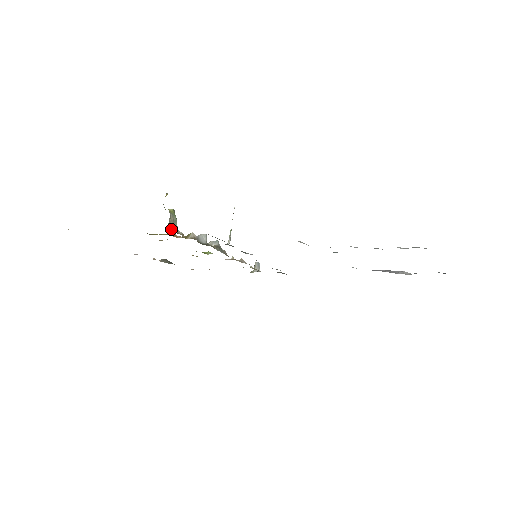
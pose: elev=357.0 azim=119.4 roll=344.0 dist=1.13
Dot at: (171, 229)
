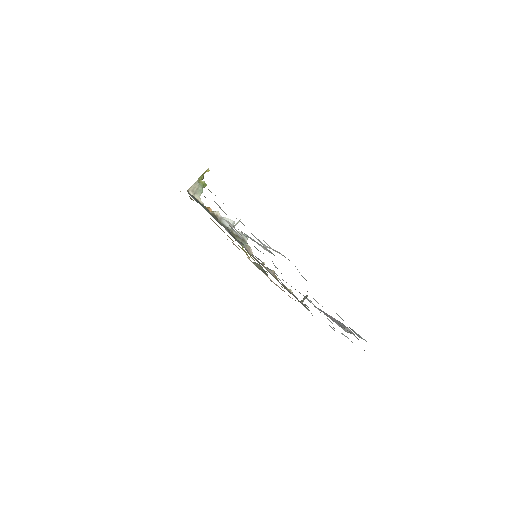
Dot at: (192, 193)
